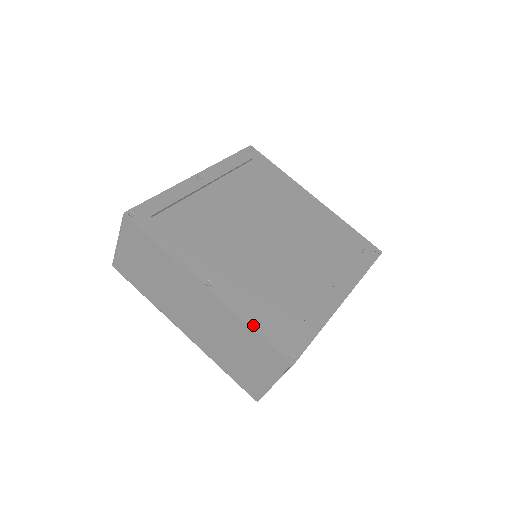
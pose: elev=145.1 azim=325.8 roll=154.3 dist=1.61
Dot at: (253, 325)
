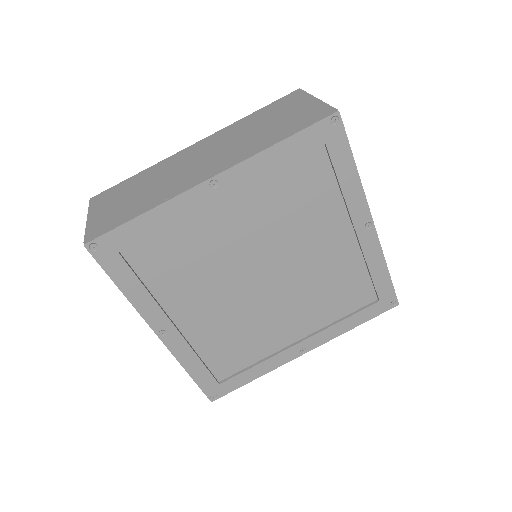
Dot at: (192, 372)
